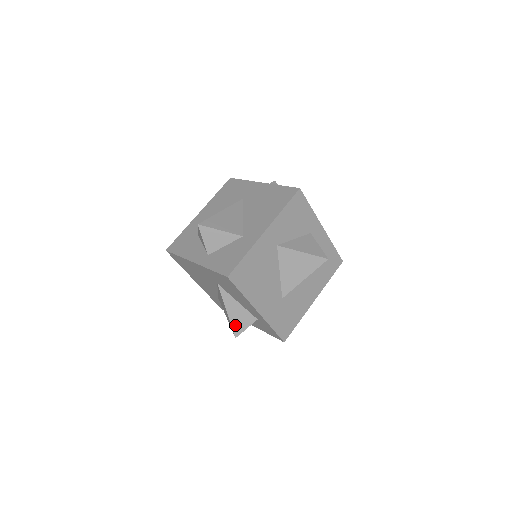
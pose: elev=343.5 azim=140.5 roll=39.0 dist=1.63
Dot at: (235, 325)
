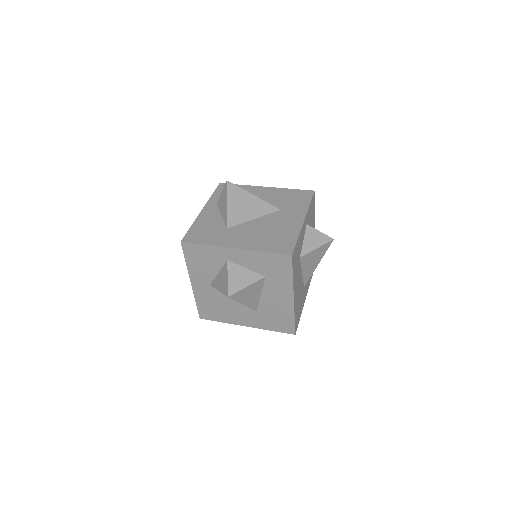
Dot at: occluded
